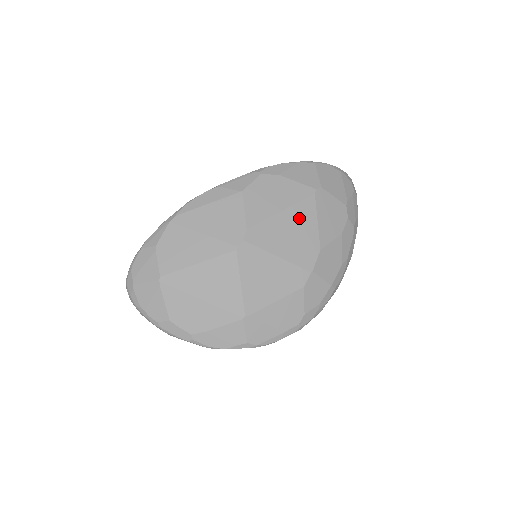
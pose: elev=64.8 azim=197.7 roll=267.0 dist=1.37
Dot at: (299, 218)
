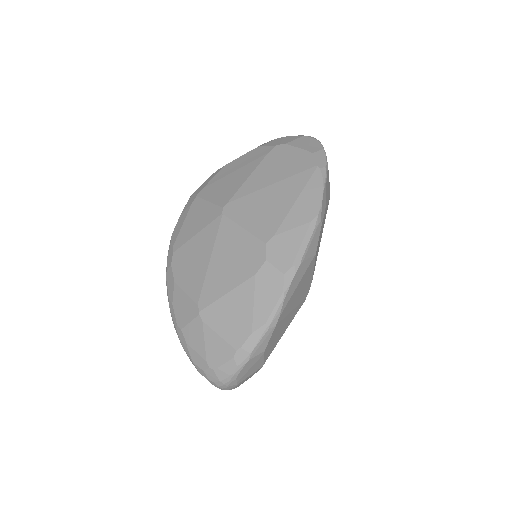
Dot at: occluded
